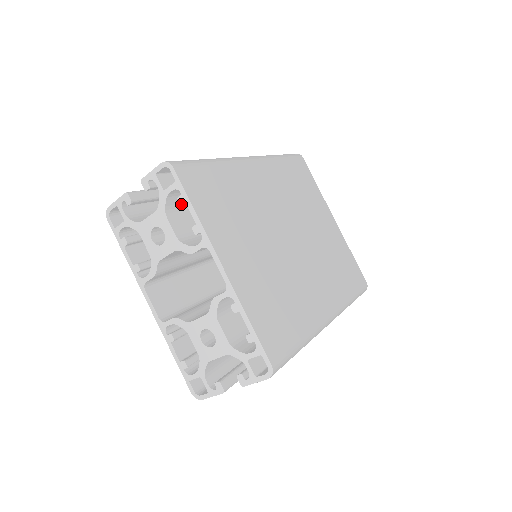
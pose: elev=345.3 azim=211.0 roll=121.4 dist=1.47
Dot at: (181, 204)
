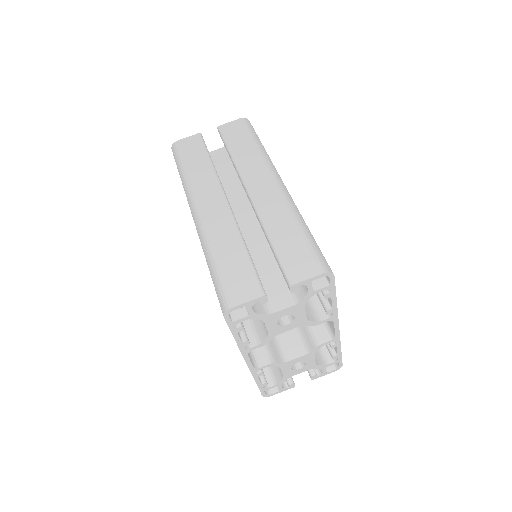
Dot at: occluded
